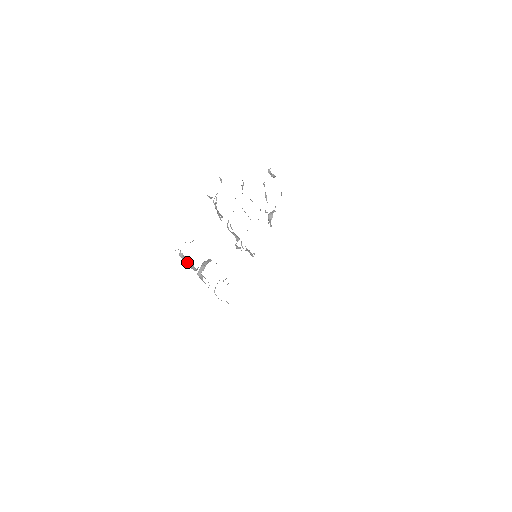
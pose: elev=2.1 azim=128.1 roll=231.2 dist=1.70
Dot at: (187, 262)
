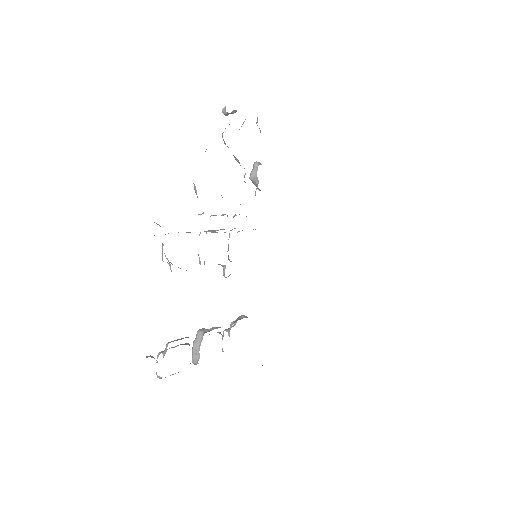
Dot at: (173, 374)
